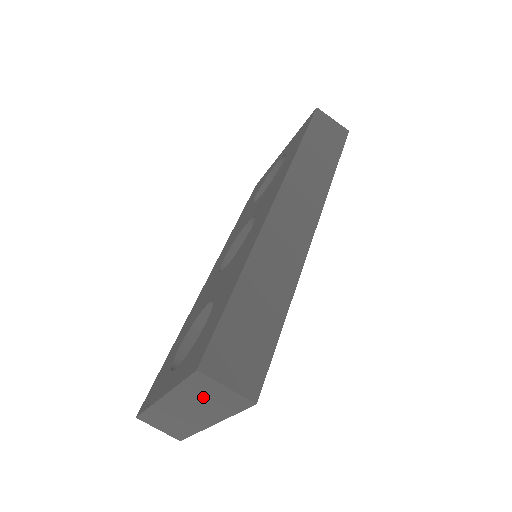
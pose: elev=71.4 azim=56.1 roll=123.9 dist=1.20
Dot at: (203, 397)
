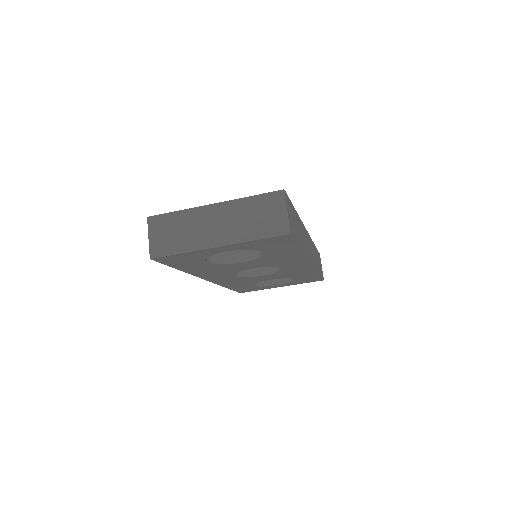
Dot at: (254, 214)
